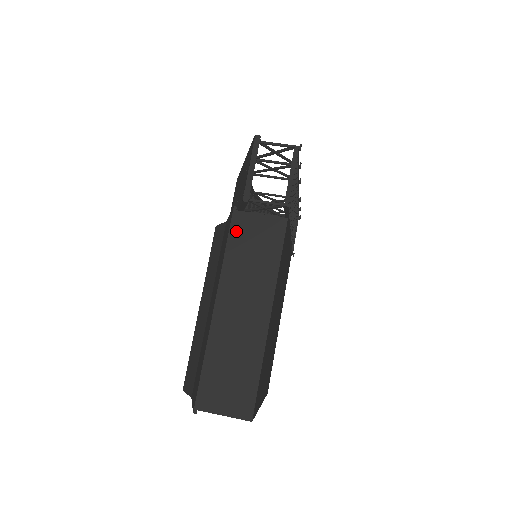
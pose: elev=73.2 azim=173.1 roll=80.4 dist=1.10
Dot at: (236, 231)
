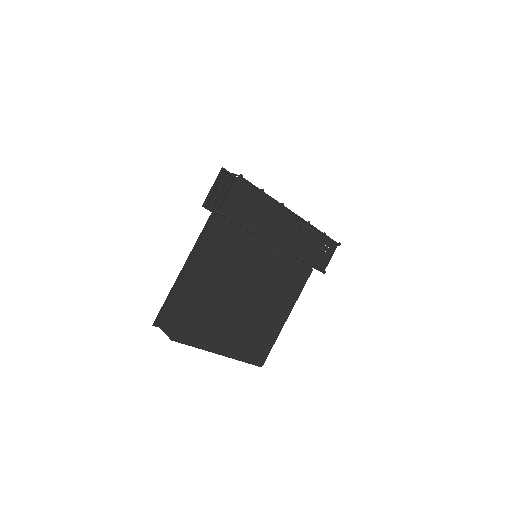
Dot at: (210, 227)
